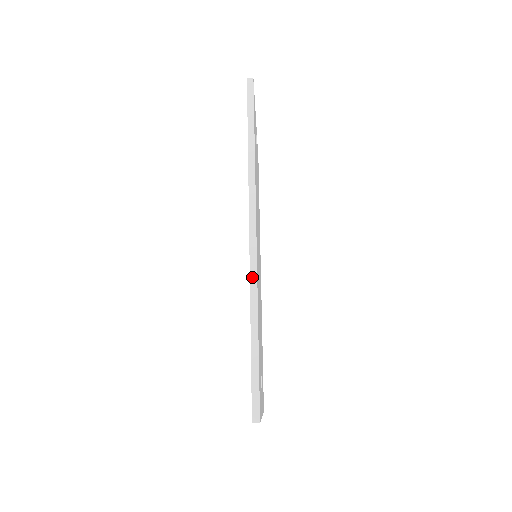
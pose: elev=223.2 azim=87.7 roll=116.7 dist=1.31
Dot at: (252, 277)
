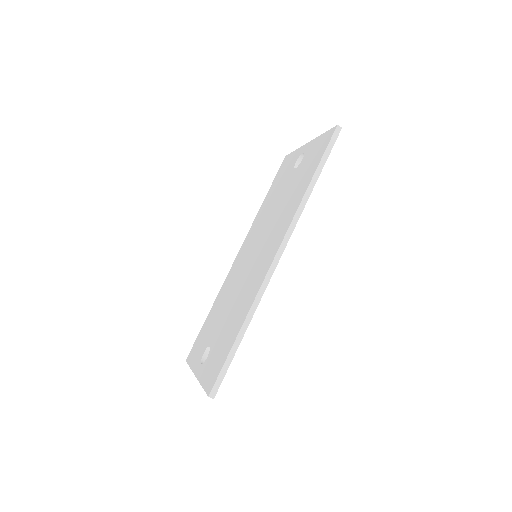
Dot at: (260, 292)
